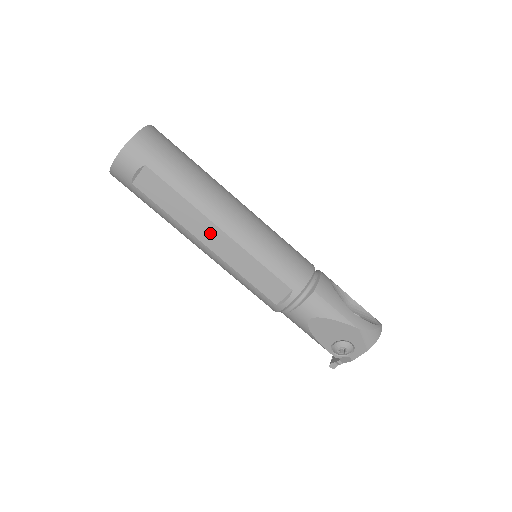
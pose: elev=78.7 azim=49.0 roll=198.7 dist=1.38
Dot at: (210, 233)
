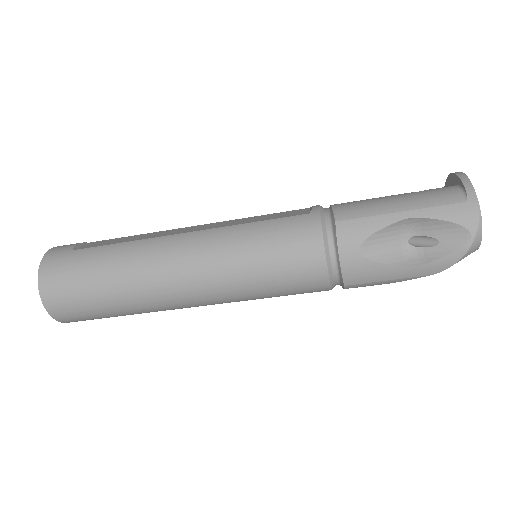
Dot at: occluded
